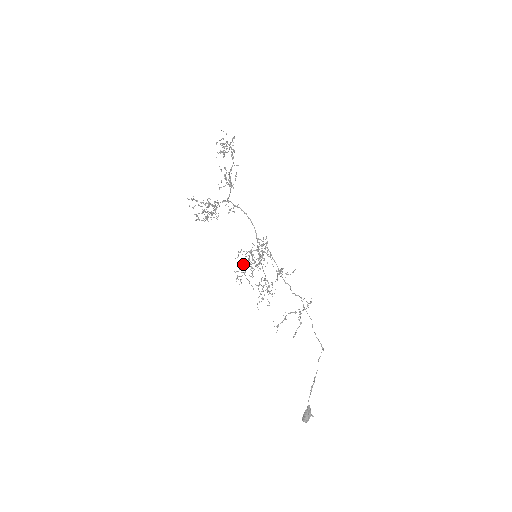
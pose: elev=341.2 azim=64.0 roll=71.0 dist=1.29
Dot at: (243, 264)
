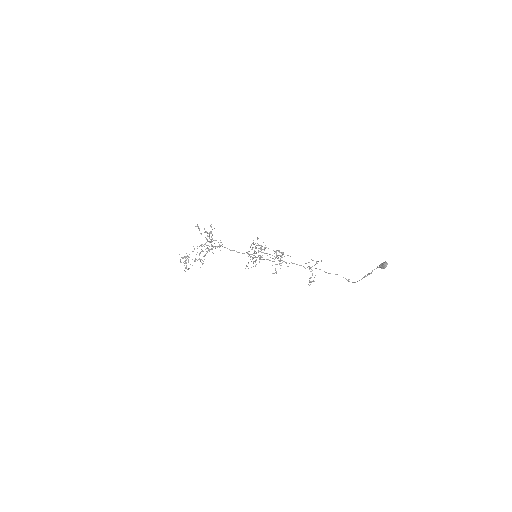
Dot at: (254, 253)
